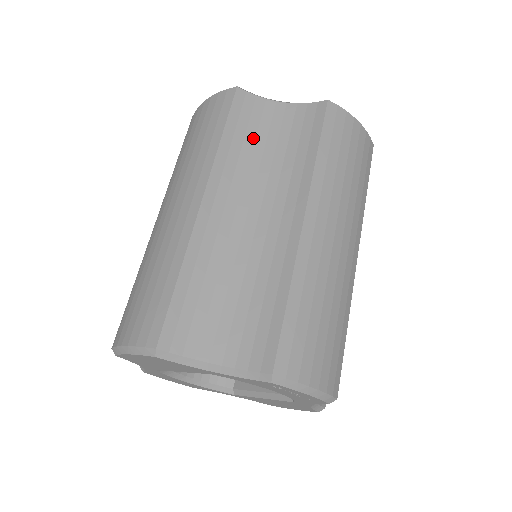
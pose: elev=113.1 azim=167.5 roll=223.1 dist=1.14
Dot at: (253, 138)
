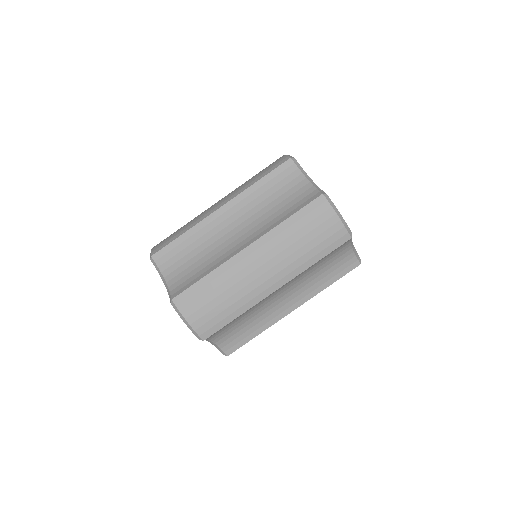
Dot at: (274, 191)
